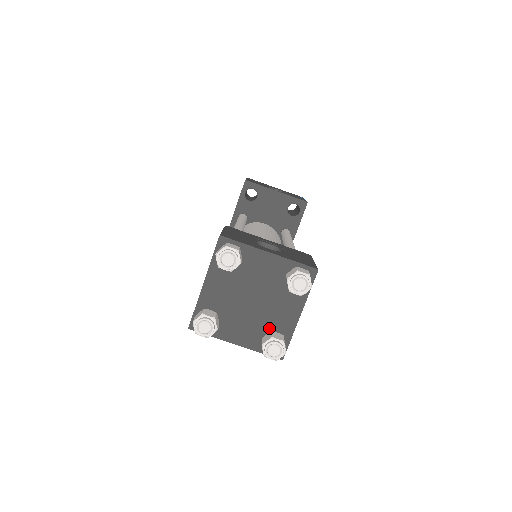
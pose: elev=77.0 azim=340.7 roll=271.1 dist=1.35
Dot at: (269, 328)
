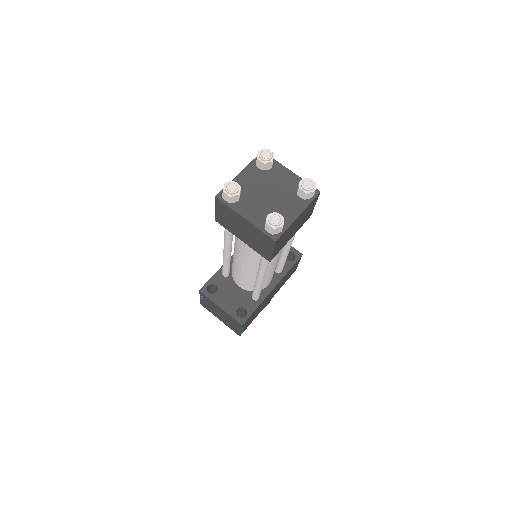
Dot at: occluded
